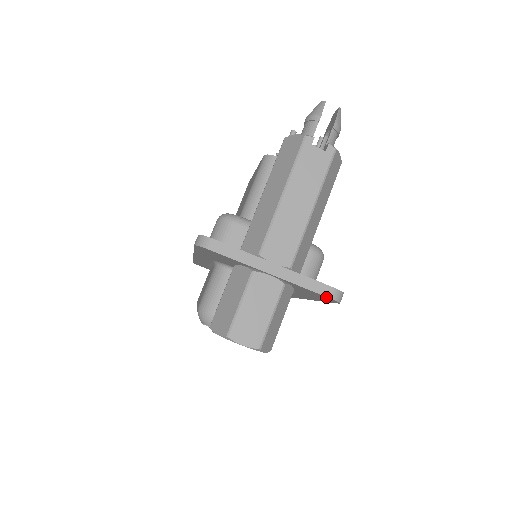
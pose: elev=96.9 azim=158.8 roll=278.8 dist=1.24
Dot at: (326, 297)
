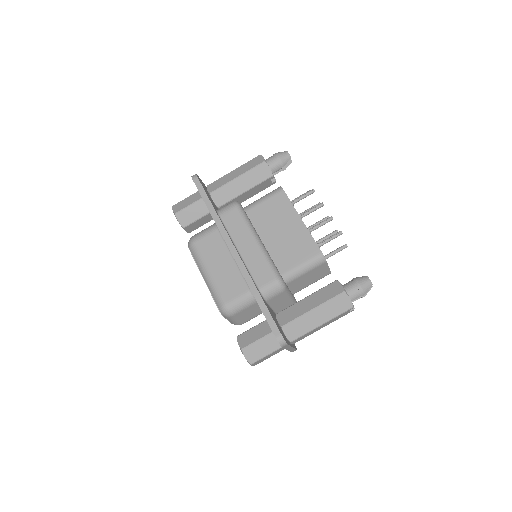
Dot at: occluded
